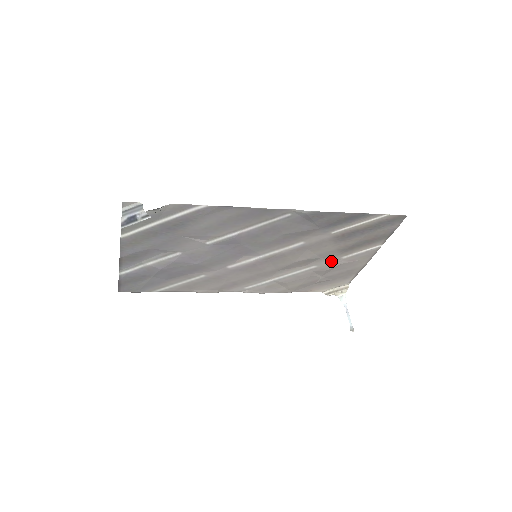
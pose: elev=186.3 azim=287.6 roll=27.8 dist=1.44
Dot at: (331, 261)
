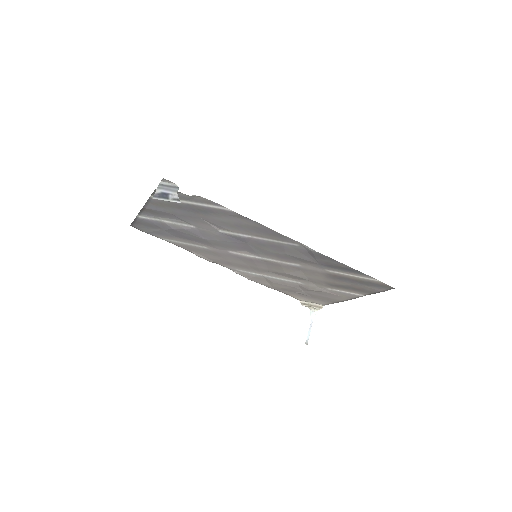
Dot at: (317, 286)
